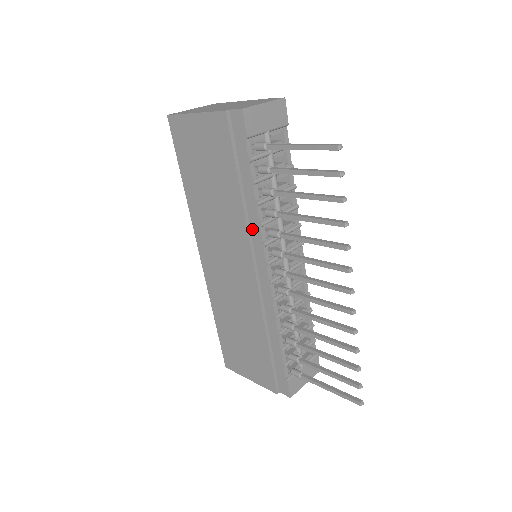
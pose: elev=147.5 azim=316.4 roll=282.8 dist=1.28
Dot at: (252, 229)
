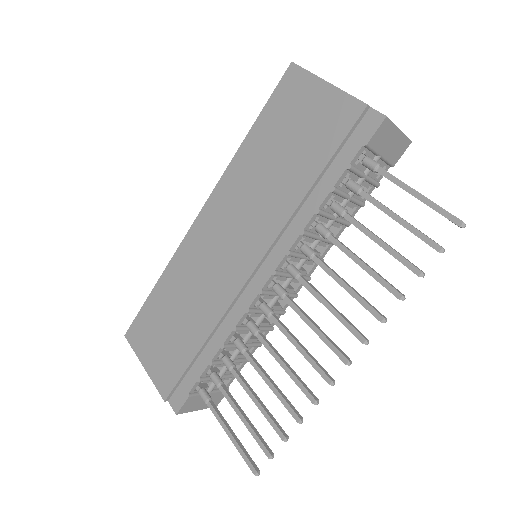
Dot at: (289, 230)
